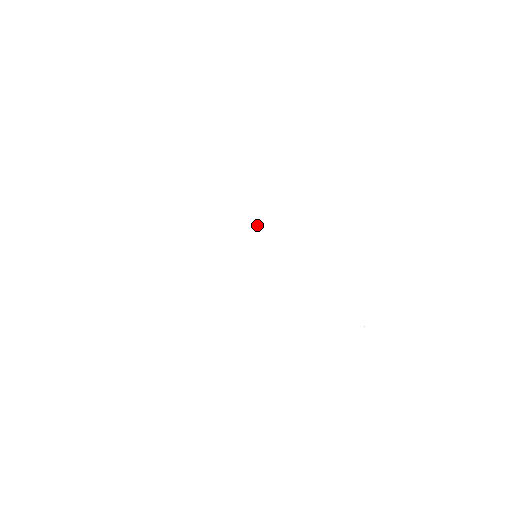
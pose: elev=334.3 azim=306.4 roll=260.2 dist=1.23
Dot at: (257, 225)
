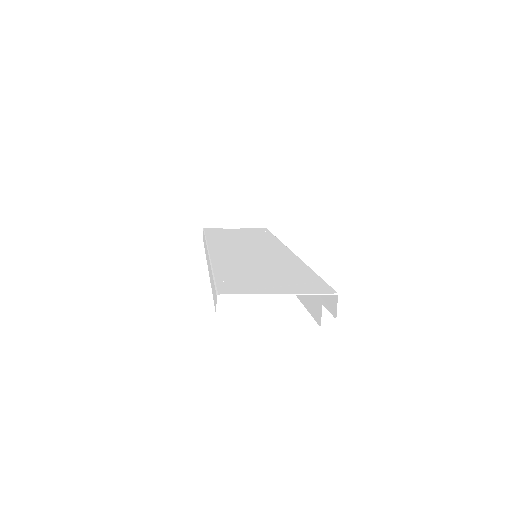
Dot at: (285, 246)
